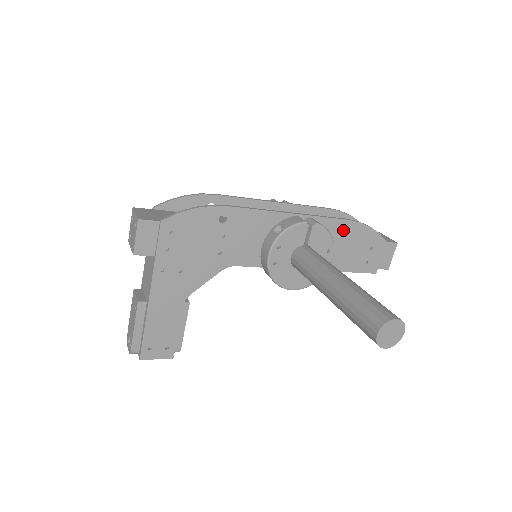
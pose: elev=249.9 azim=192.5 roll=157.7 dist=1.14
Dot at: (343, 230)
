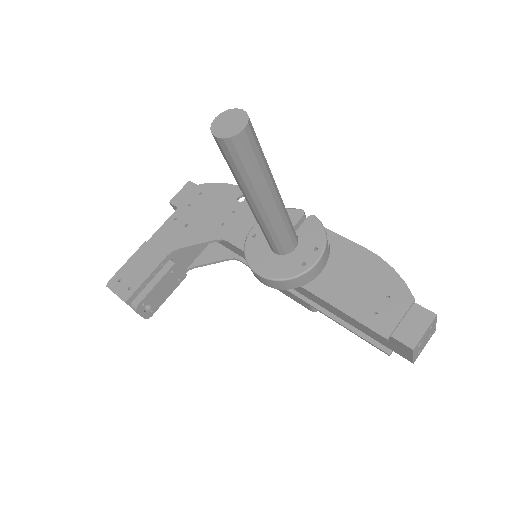
Dot at: (354, 256)
